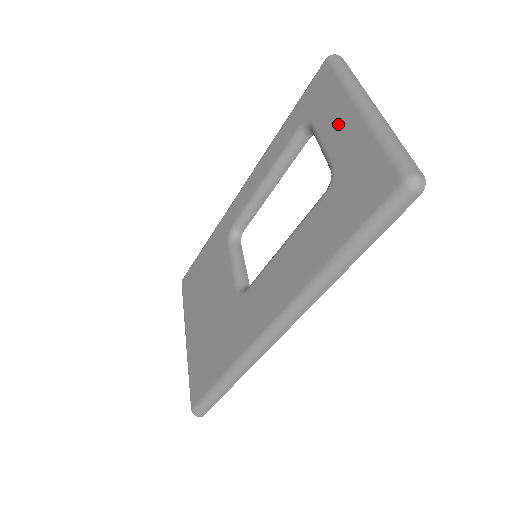
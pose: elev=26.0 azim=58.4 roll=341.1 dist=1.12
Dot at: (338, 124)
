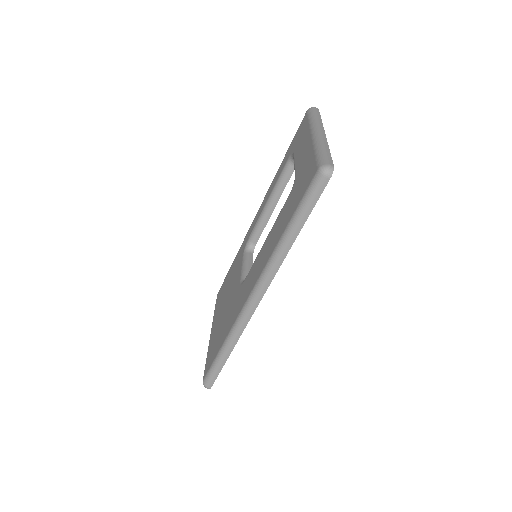
Dot at: (302, 148)
